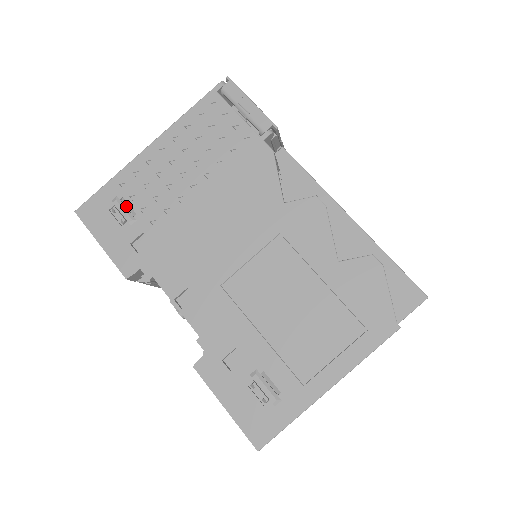
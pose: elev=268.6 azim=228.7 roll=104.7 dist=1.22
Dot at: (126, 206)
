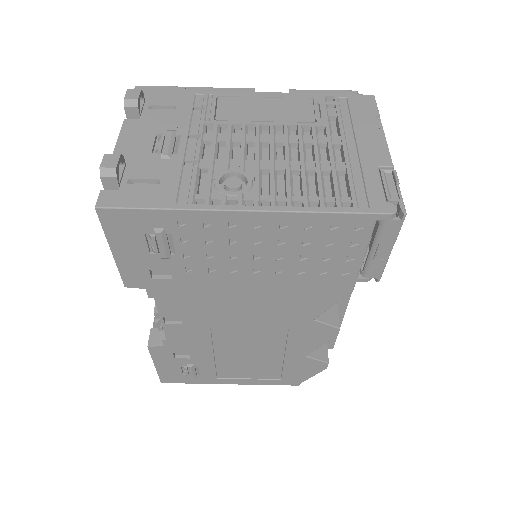
Dot at: (169, 240)
